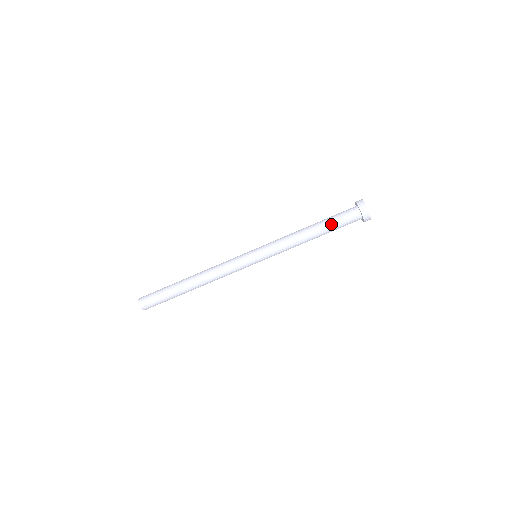
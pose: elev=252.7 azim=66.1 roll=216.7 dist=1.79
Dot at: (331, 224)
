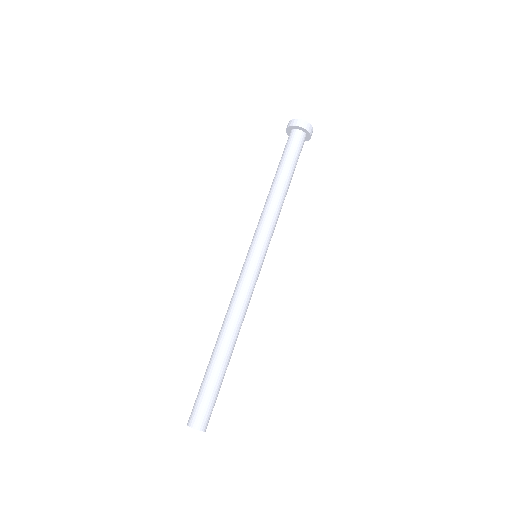
Dot at: (291, 162)
